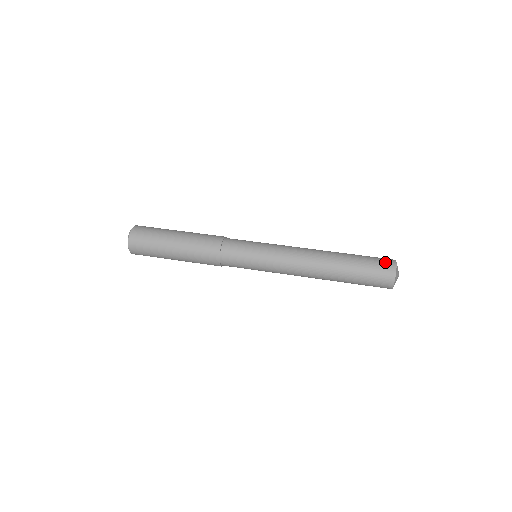
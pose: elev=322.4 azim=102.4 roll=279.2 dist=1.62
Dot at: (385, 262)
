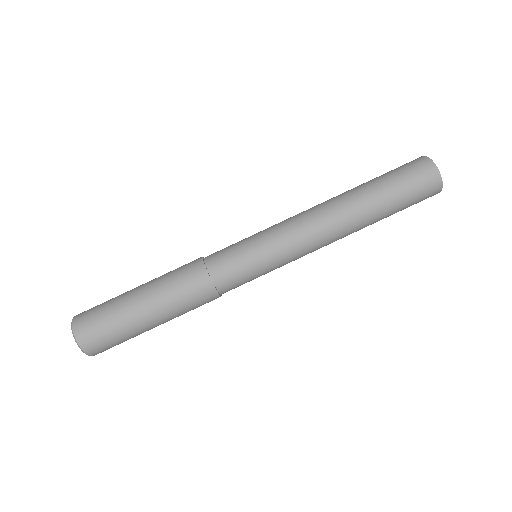
Dot at: (414, 163)
